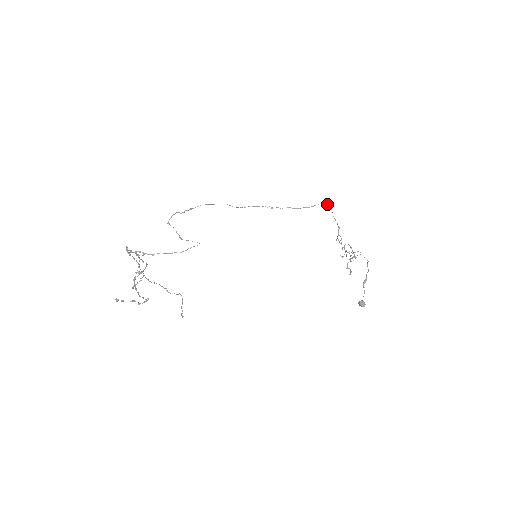
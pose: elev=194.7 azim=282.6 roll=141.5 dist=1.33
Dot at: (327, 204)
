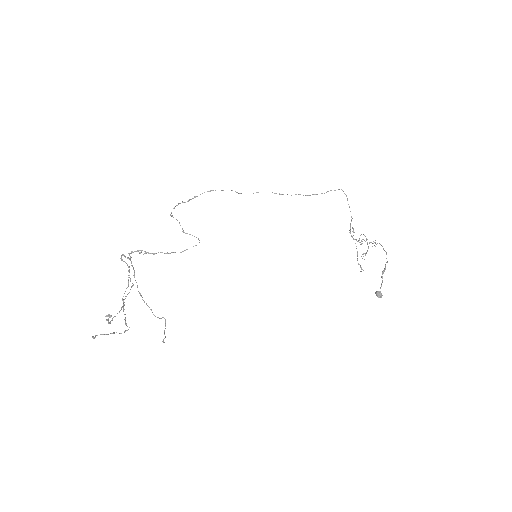
Dot at: (342, 190)
